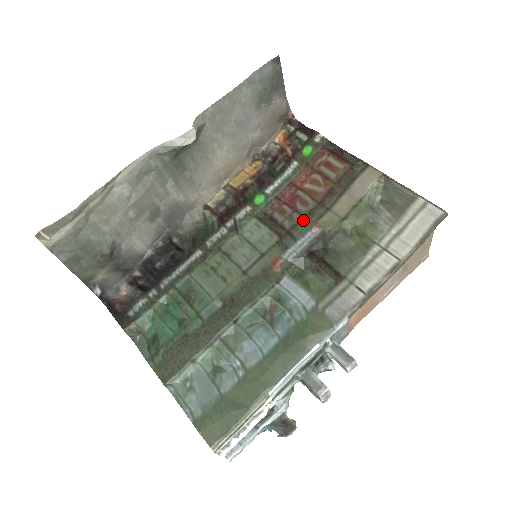
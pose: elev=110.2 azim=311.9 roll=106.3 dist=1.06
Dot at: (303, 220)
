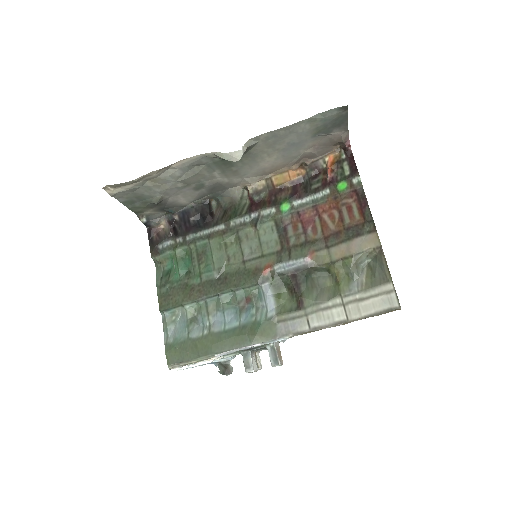
Dot at: (305, 245)
